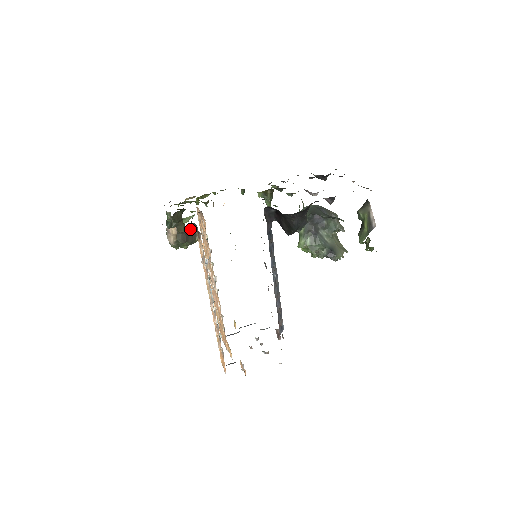
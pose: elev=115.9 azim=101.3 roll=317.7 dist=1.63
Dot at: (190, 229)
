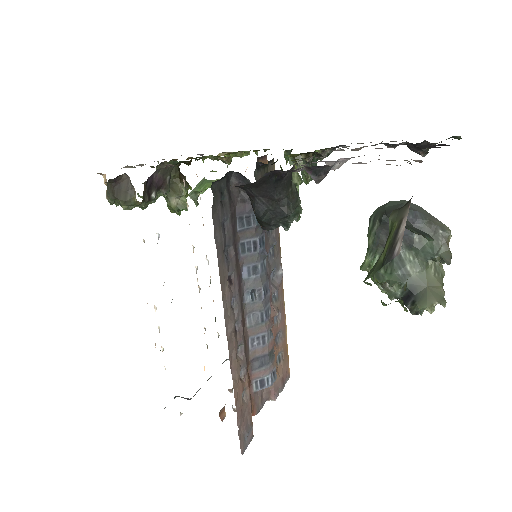
Dot at: (123, 181)
